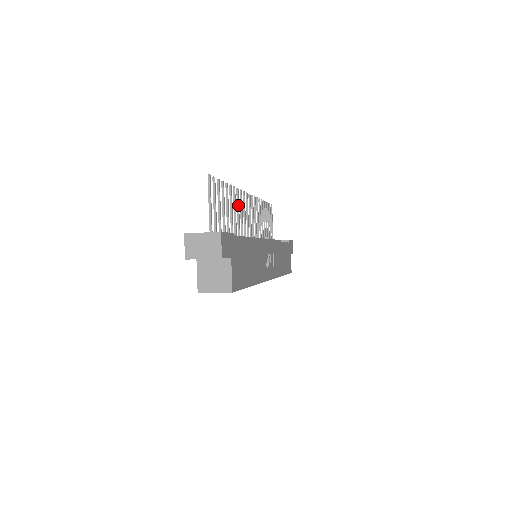
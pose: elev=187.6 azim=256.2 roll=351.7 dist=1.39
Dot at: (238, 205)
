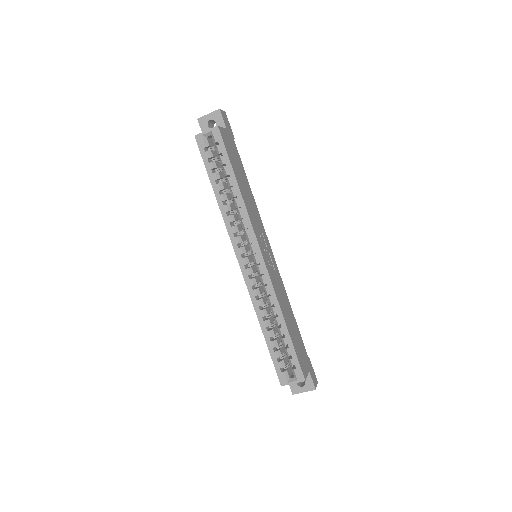
Dot at: occluded
